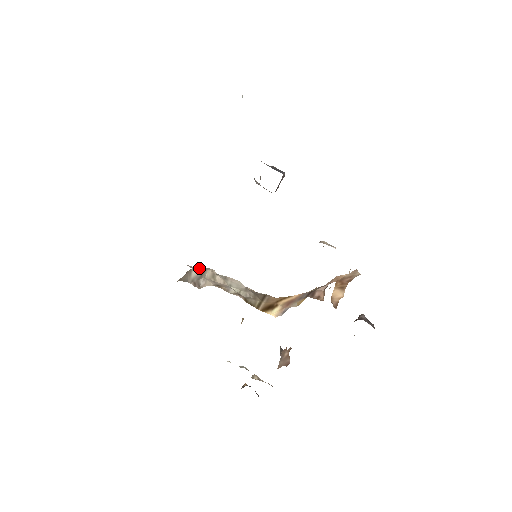
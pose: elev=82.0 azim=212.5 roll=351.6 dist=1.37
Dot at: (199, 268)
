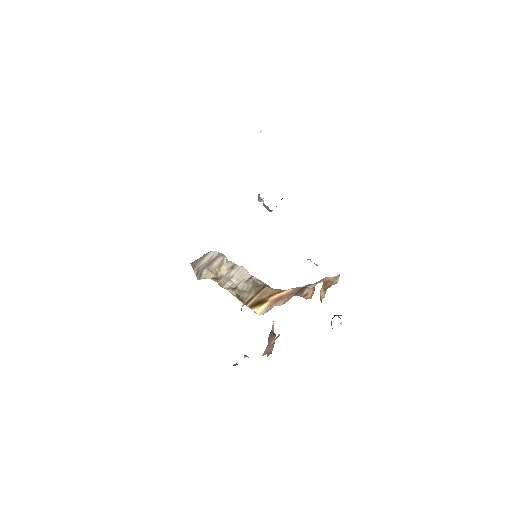
Dot at: (213, 254)
